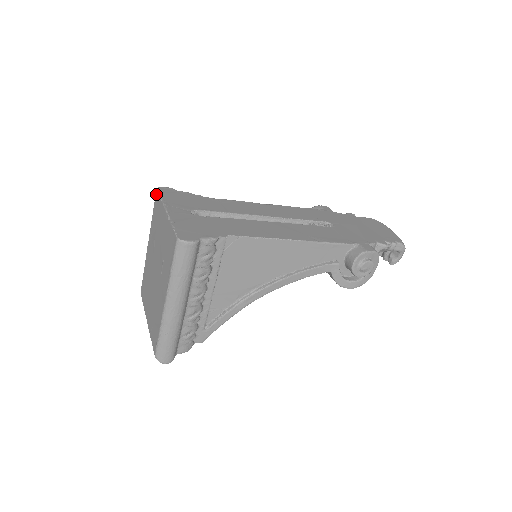
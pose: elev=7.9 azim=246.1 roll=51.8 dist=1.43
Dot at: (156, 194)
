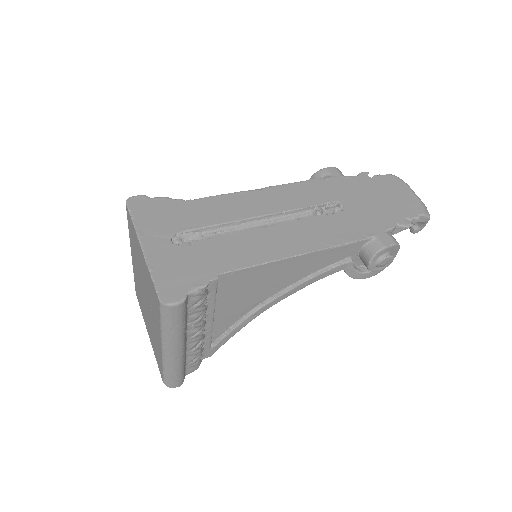
Dot at: (126, 209)
